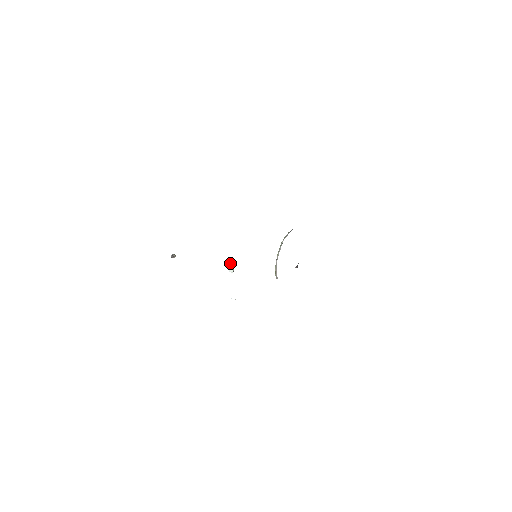
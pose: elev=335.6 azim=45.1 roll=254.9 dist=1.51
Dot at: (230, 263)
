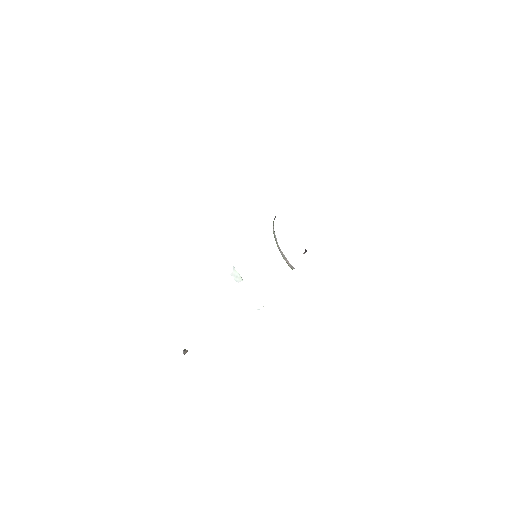
Dot at: (233, 273)
